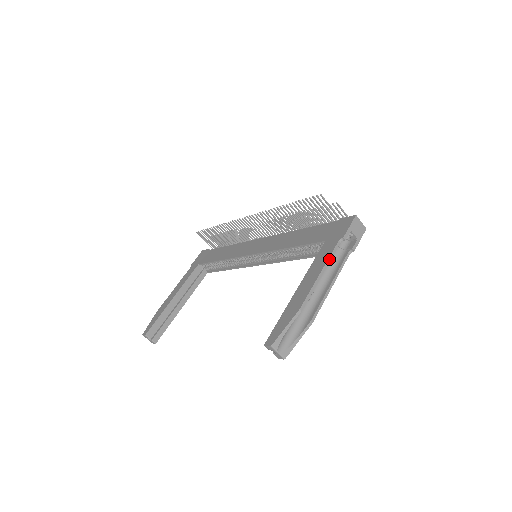
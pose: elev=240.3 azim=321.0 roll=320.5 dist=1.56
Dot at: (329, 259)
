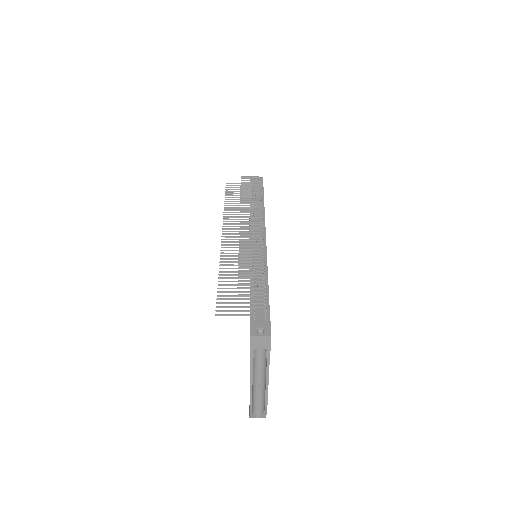
Dot at: (251, 372)
